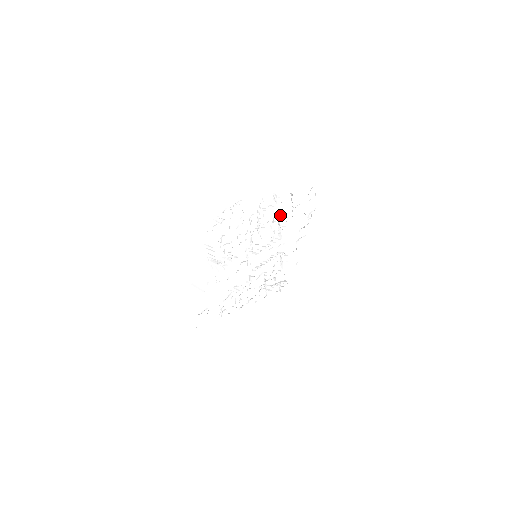
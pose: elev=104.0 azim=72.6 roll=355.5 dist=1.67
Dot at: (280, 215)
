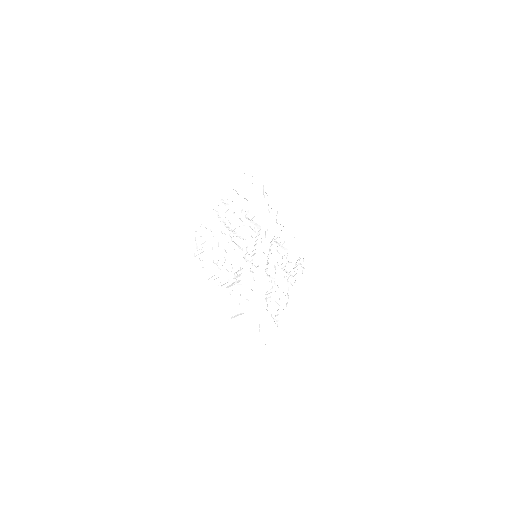
Dot at: (241, 211)
